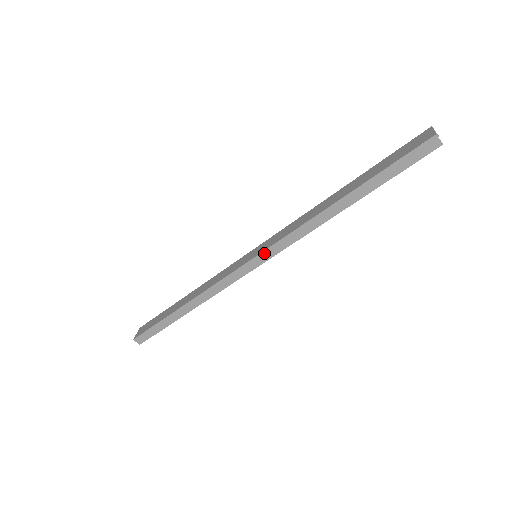
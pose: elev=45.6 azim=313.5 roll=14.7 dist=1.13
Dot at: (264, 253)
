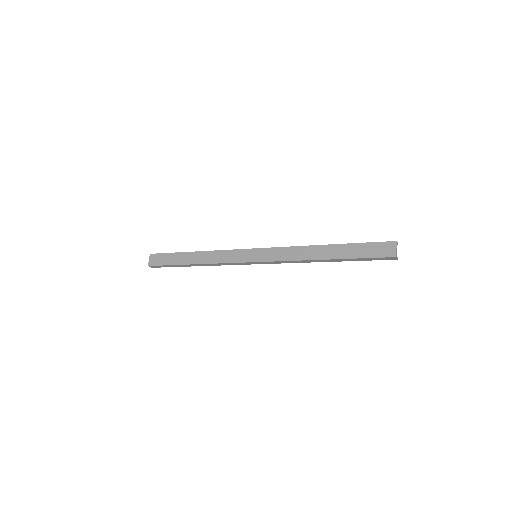
Dot at: (264, 262)
